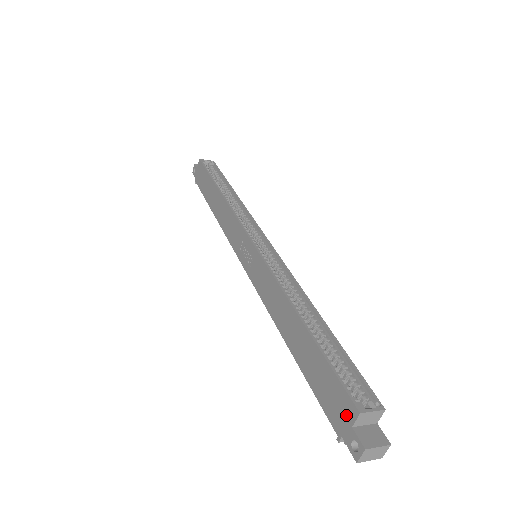
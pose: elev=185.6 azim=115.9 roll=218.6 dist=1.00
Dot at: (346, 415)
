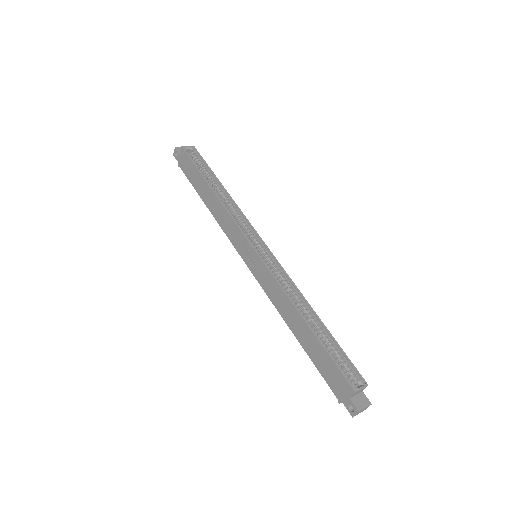
Dot at: (345, 391)
